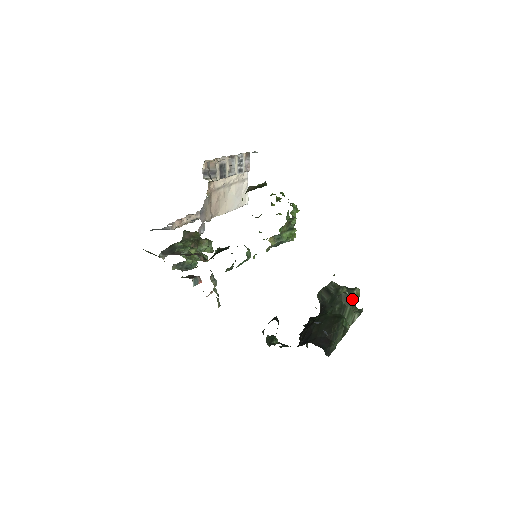
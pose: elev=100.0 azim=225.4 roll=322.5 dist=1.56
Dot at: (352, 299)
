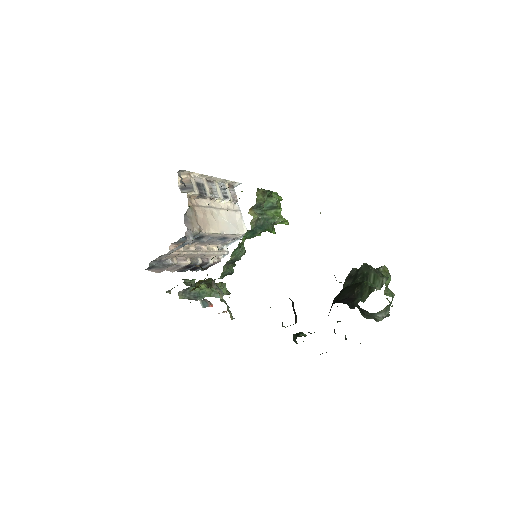
Dot at: occluded
